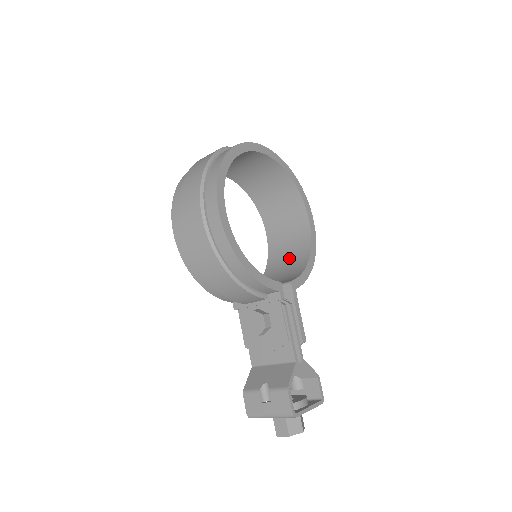
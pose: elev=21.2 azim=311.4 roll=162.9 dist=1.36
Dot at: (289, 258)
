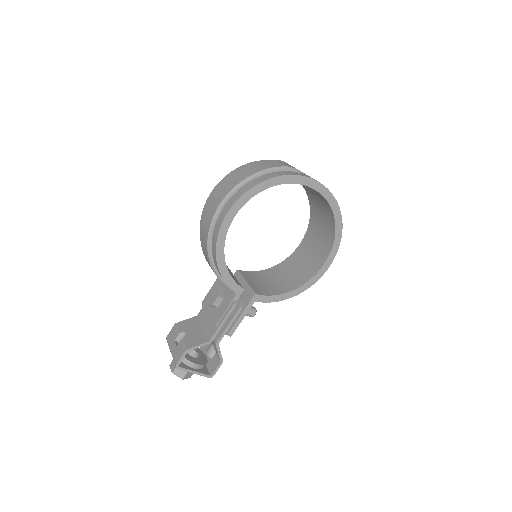
Dot at: (288, 276)
